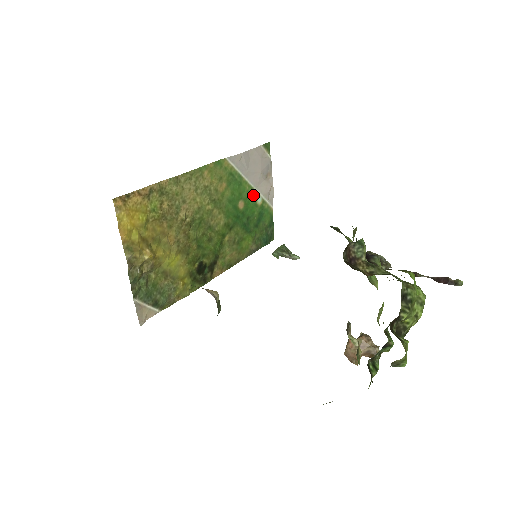
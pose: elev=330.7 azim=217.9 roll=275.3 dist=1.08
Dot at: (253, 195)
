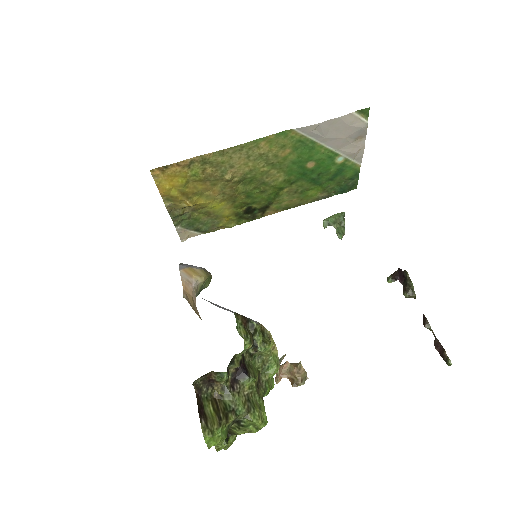
Dot at: (331, 156)
